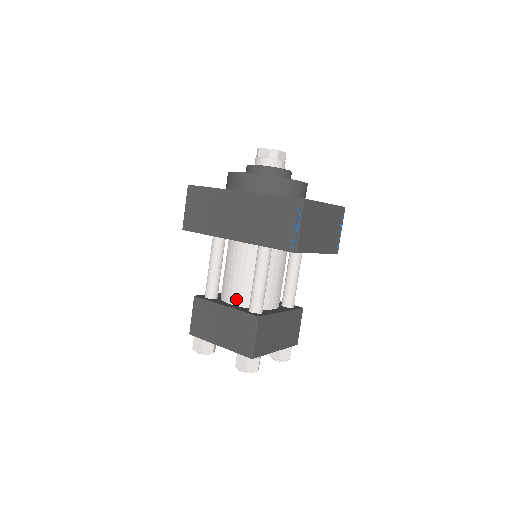
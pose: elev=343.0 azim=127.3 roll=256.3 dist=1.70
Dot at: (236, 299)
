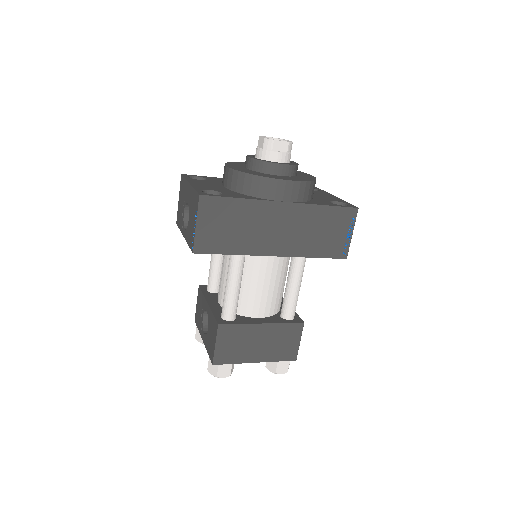
Dot at: (265, 311)
